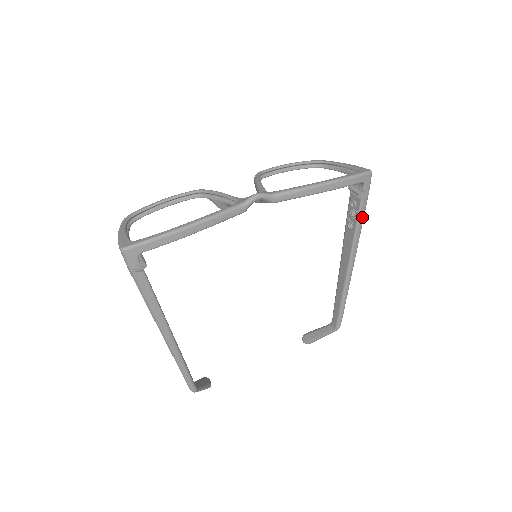
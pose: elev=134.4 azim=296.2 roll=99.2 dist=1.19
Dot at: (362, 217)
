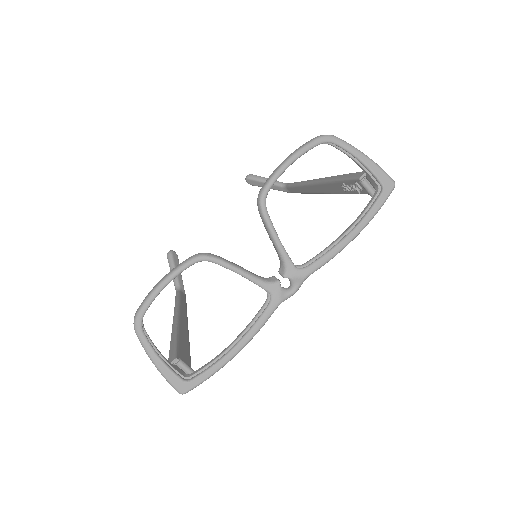
Dot at: occluded
